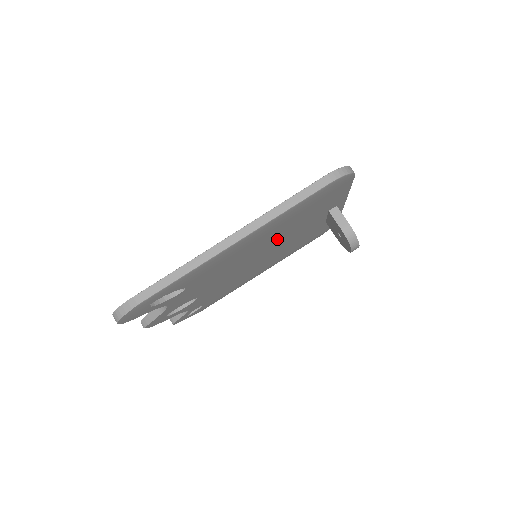
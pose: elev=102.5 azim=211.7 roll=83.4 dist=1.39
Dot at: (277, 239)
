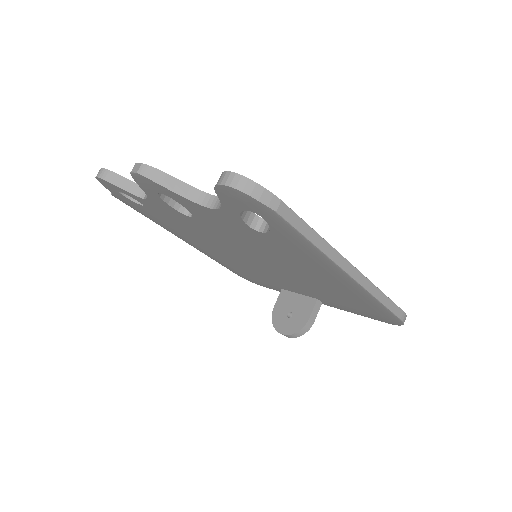
Dot at: (298, 277)
